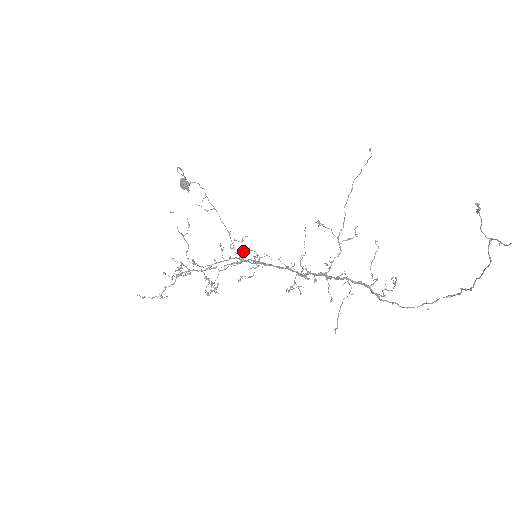
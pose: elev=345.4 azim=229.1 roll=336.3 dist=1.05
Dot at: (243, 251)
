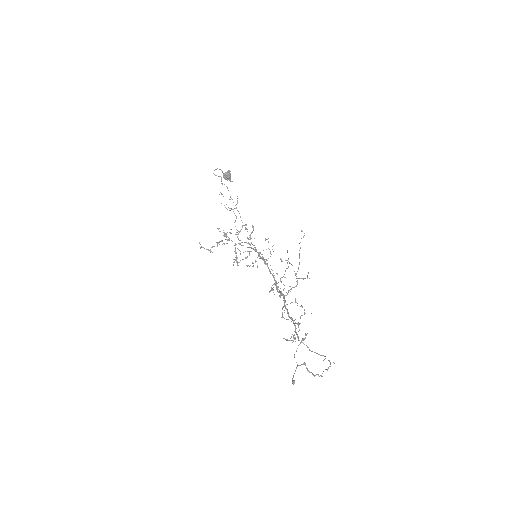
Dot at: (265, 239)
